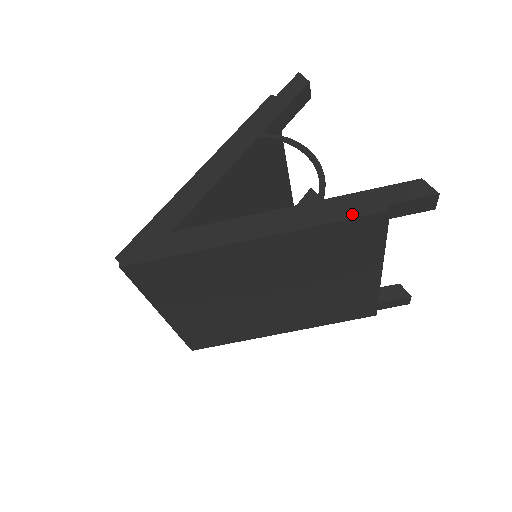
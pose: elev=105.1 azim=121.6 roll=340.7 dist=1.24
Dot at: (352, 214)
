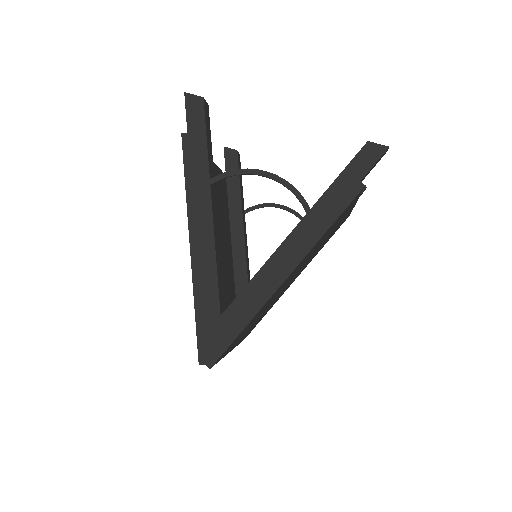
Dot at: (341, 207)
